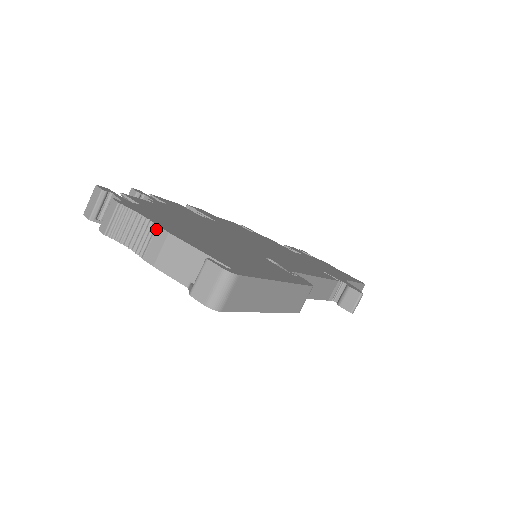
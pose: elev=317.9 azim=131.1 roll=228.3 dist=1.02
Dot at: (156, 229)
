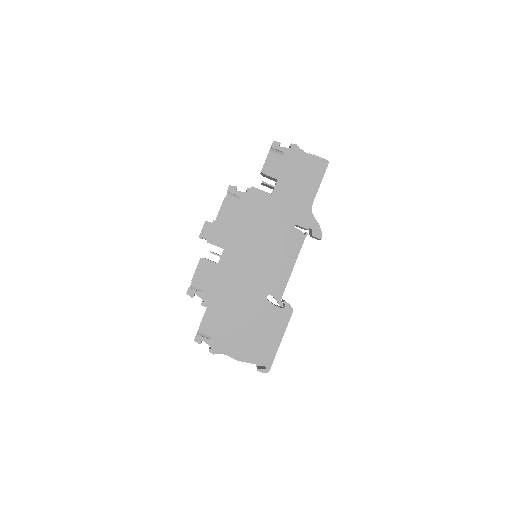
Dot at: occluded
